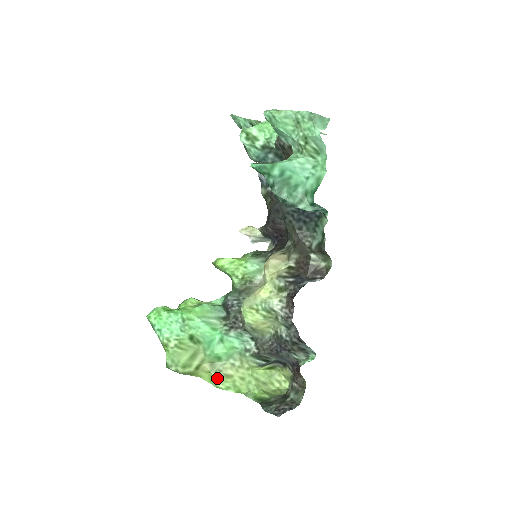
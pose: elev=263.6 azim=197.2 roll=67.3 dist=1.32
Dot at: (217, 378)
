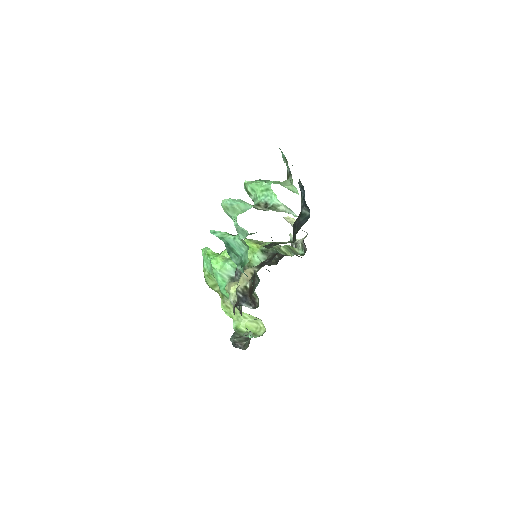
Dot at: (222, 304)
